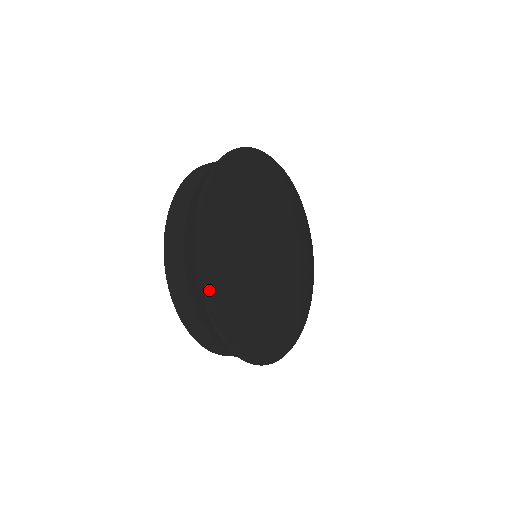
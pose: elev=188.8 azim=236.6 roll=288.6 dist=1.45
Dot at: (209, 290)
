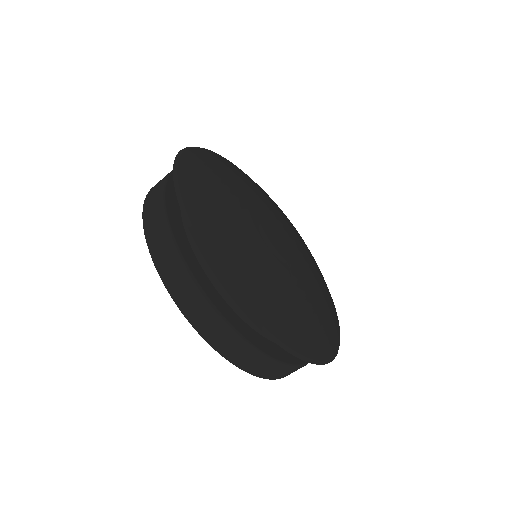
Dot at: (211, 250)
